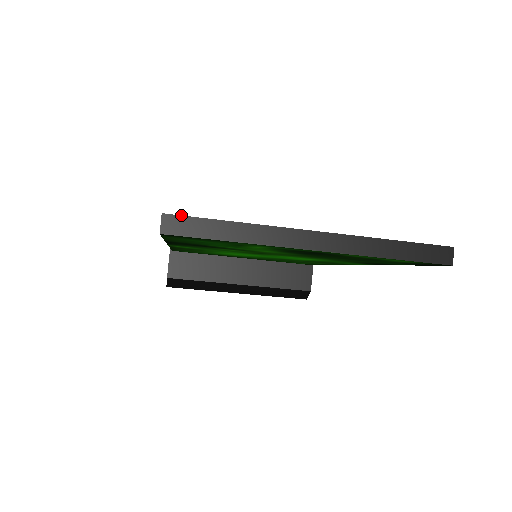
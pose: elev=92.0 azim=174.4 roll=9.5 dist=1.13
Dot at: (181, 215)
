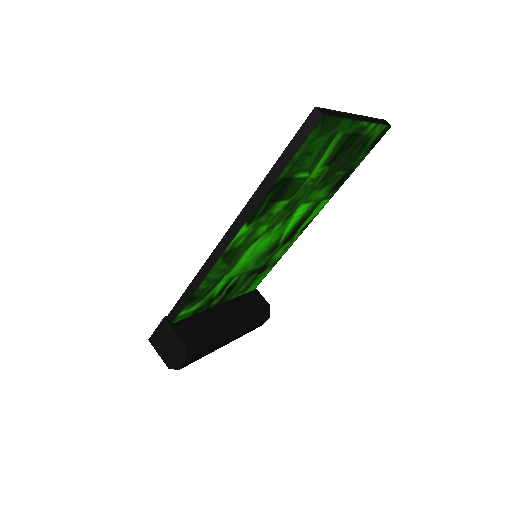
Dot at: occluded
